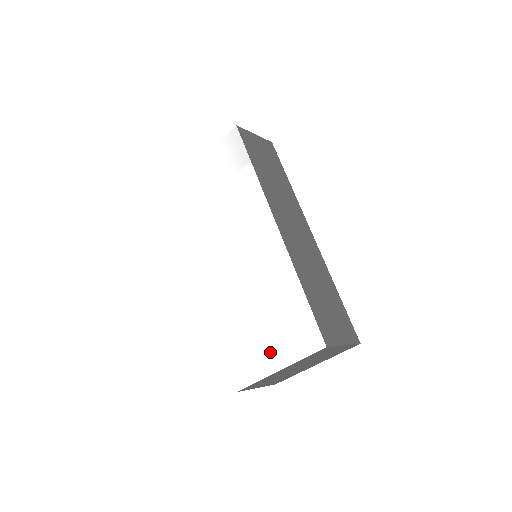
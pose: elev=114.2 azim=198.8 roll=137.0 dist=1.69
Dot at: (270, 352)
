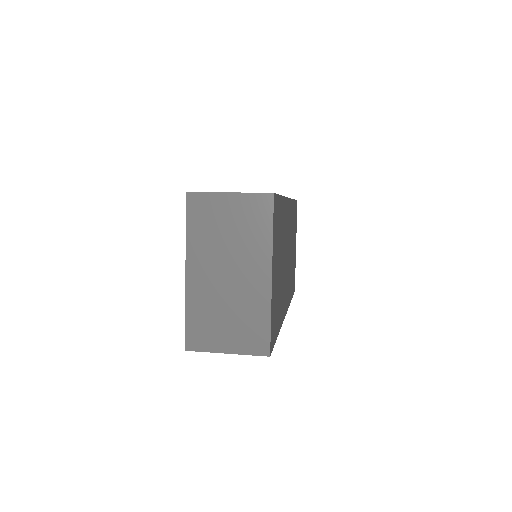
Dot at: occluded
